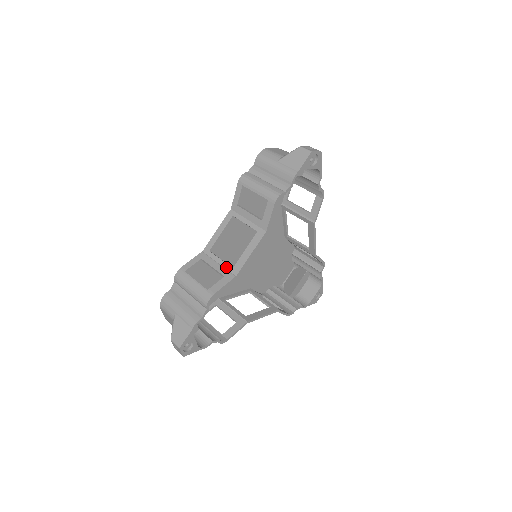
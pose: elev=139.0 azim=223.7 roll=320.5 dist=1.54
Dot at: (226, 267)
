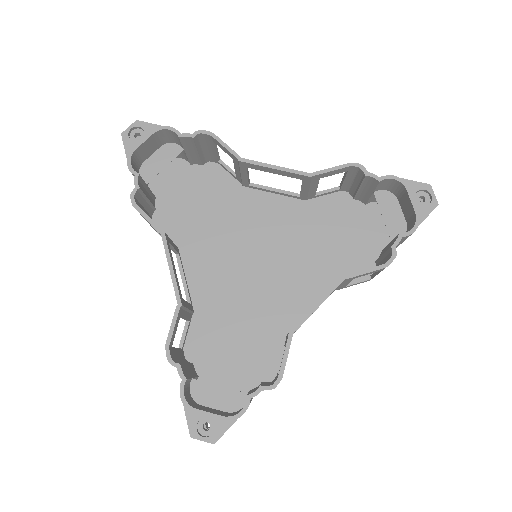
Dot at: occluded
